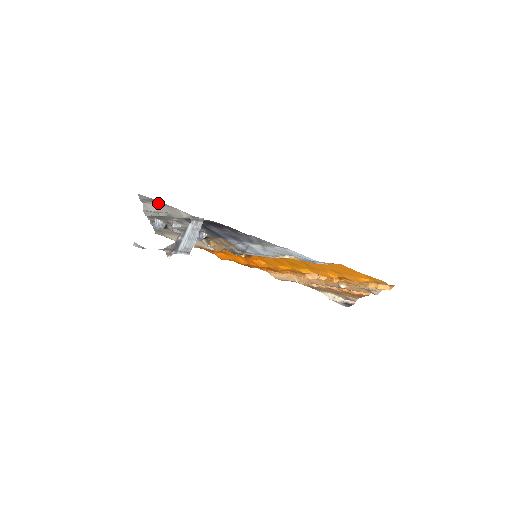
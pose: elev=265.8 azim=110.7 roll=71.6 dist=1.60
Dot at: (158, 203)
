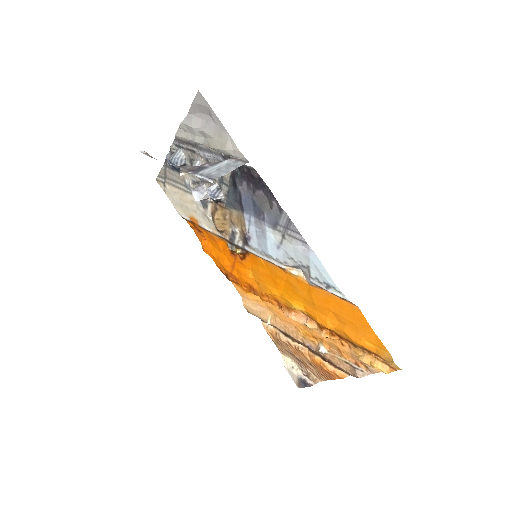
Dot at: (209, 118)
